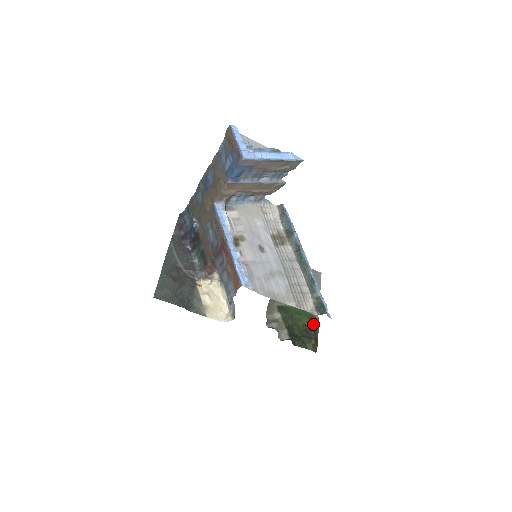
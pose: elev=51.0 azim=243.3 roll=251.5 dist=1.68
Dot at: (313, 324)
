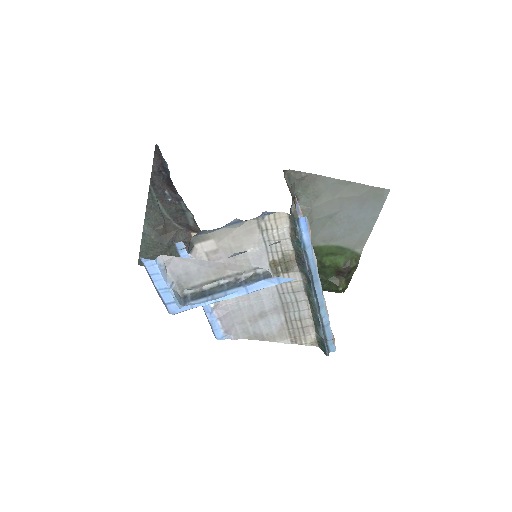
Dot at: (348, 267)
